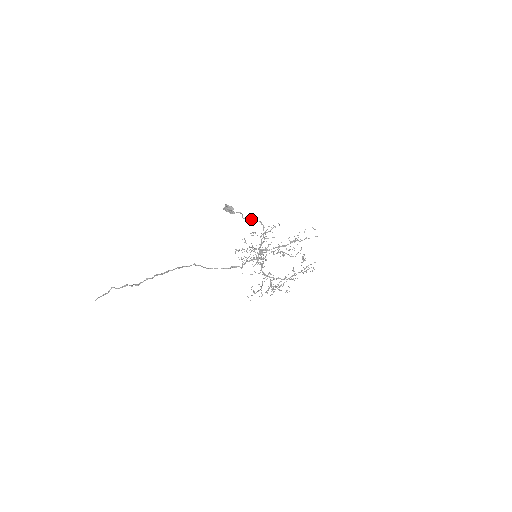
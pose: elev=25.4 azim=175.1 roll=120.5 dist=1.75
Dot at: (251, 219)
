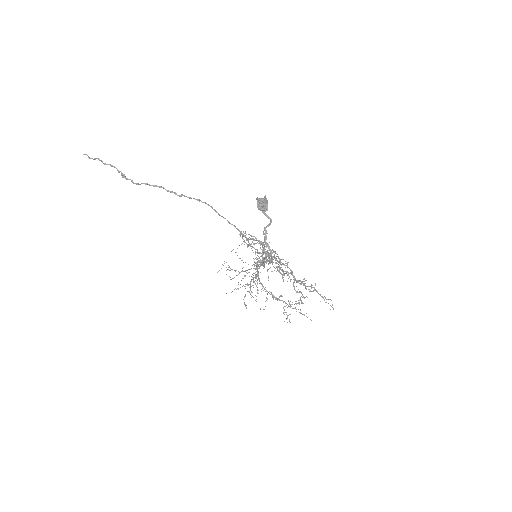
Dot at: (265, 242)
